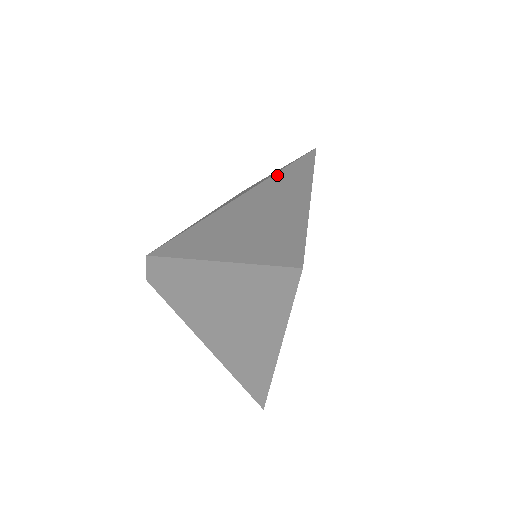
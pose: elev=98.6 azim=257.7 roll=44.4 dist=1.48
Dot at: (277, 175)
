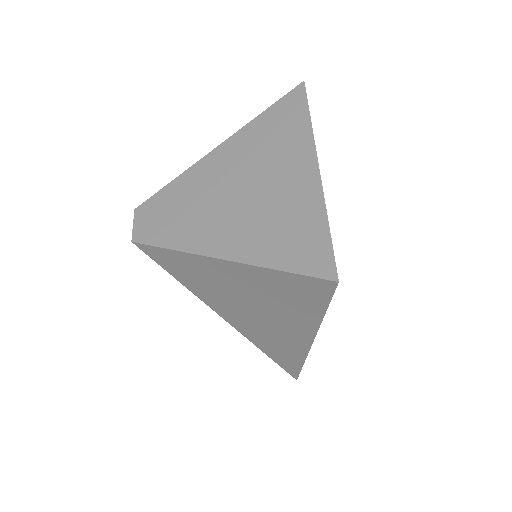
Dot at: occluded
